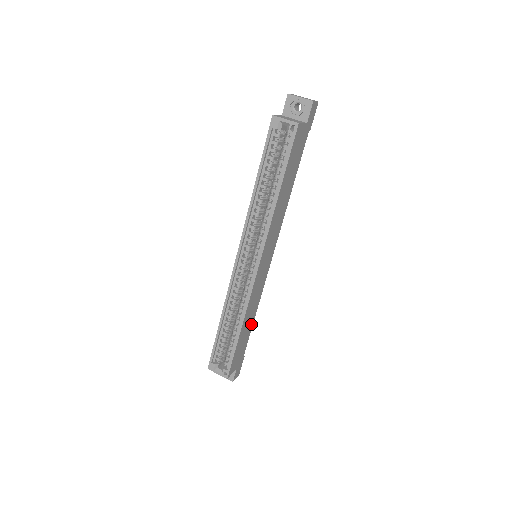
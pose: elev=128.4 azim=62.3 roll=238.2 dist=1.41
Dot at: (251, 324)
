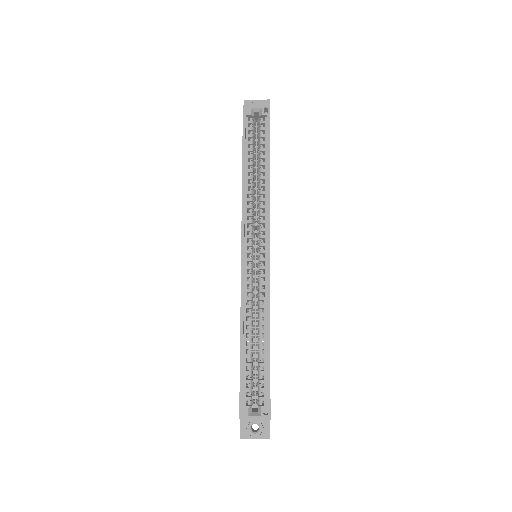
Dot at: occluded
